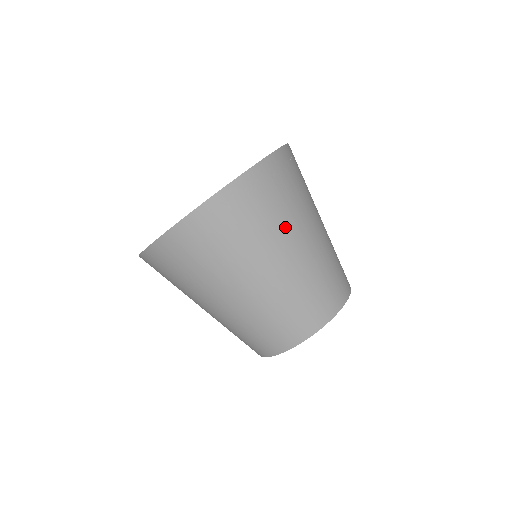
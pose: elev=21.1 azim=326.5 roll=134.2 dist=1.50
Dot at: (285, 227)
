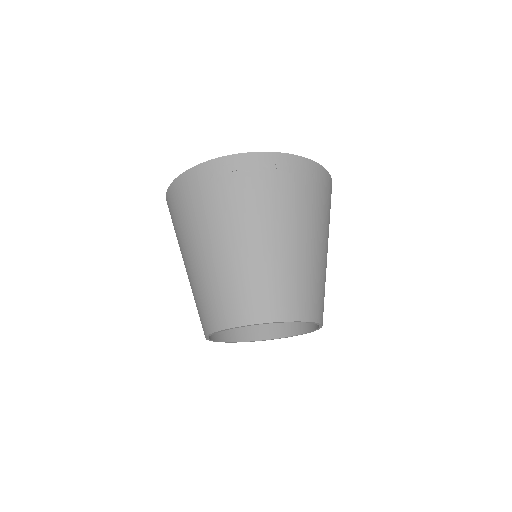
Dot at: (252, 215)
